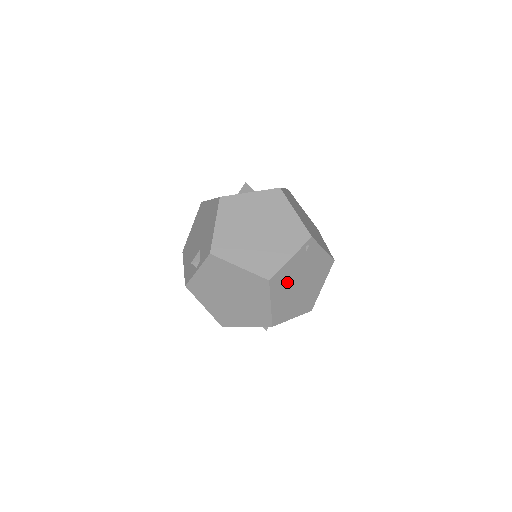
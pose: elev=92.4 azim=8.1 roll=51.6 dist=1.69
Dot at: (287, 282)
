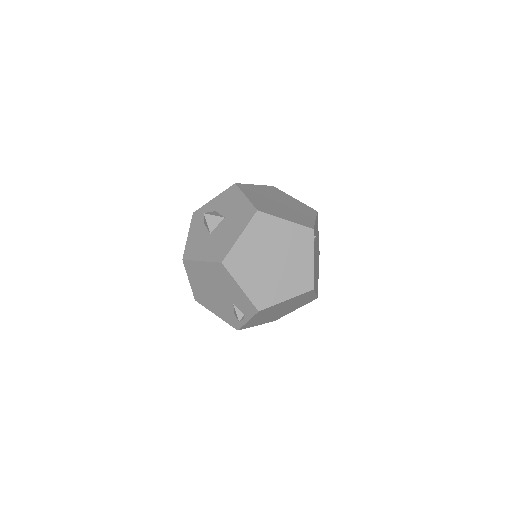
Dot at: (315, 270)
